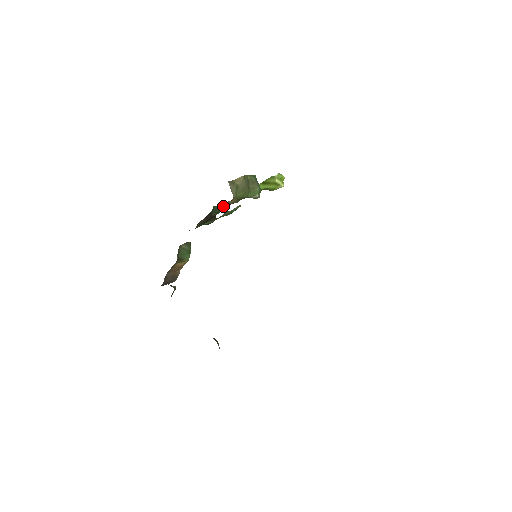
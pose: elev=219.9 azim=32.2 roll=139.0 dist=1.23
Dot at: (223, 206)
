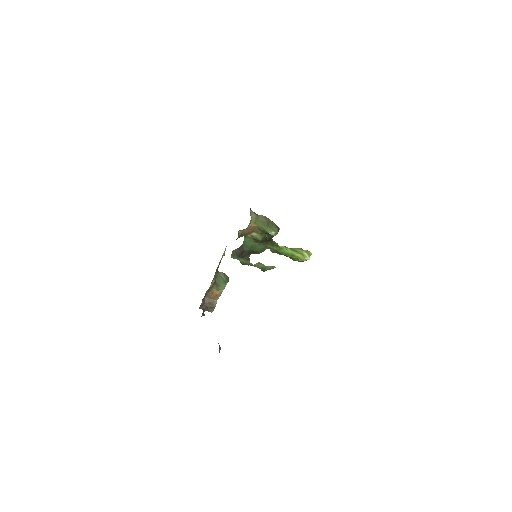
Dot at: (251, 241)
